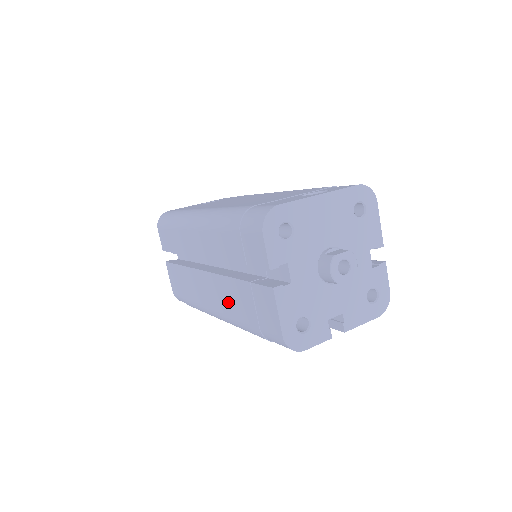
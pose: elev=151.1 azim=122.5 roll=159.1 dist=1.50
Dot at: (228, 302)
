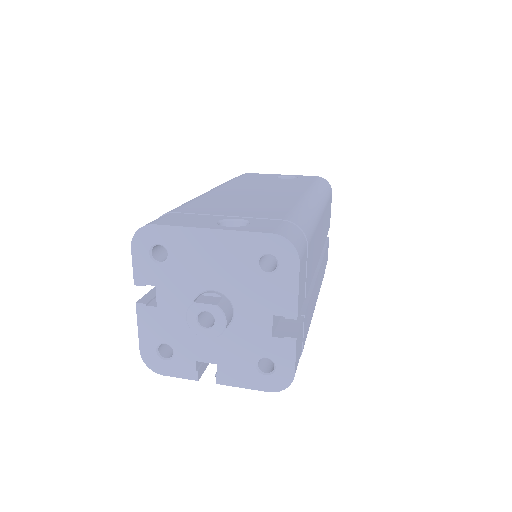
Dot at: occluded
